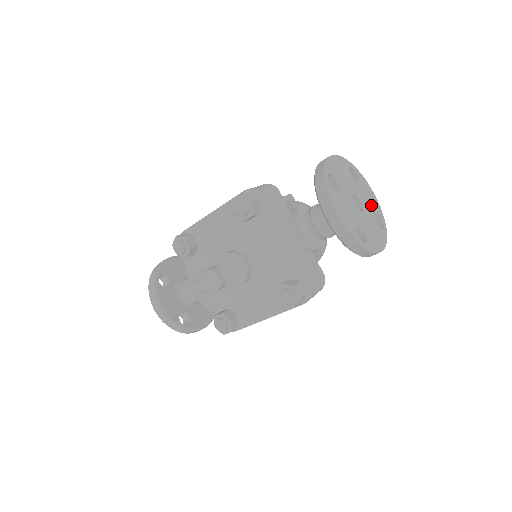
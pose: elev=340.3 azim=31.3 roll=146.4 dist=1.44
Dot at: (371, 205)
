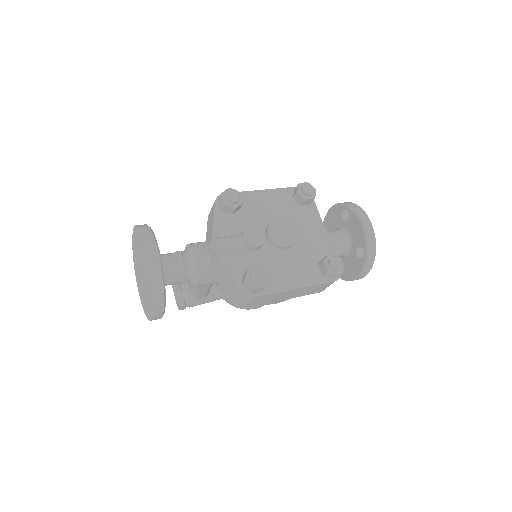
Dot at: occluded
